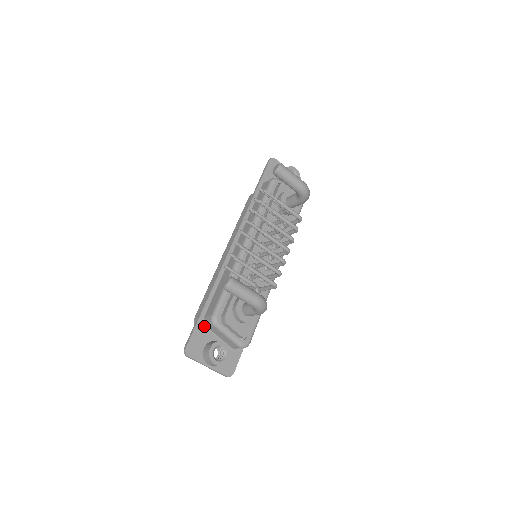
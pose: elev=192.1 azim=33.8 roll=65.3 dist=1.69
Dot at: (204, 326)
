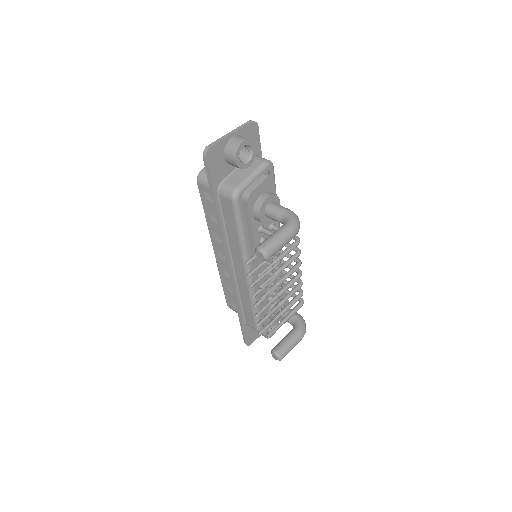
Dot at: occluded
